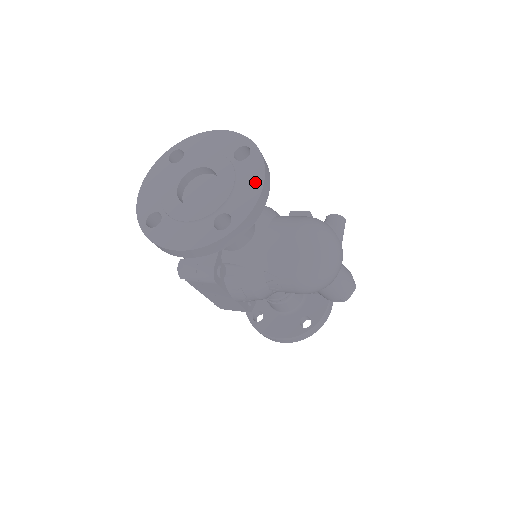
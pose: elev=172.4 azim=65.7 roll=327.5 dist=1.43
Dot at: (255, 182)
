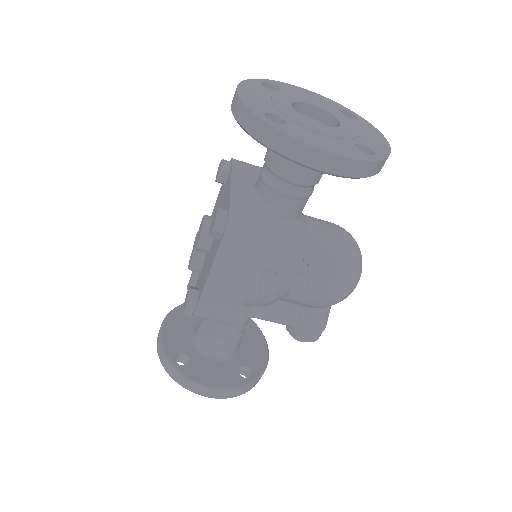
Dot at: (378, 136)
